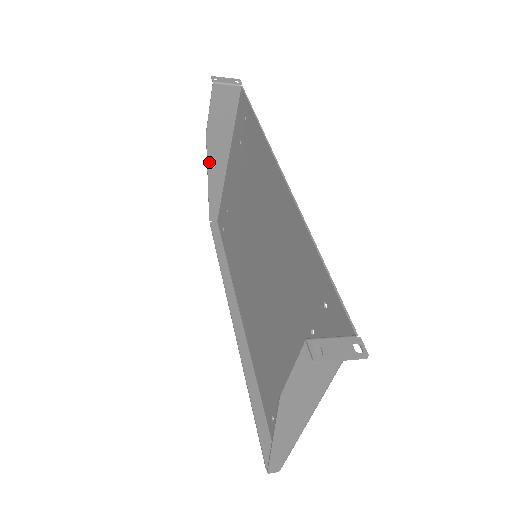
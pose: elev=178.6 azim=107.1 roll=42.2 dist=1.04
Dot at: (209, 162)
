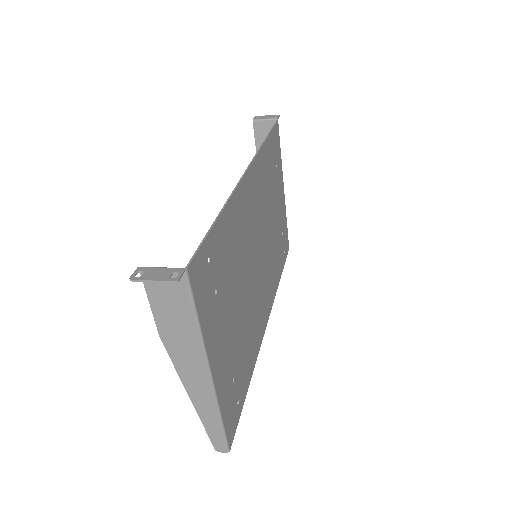
Dot at: occluded
